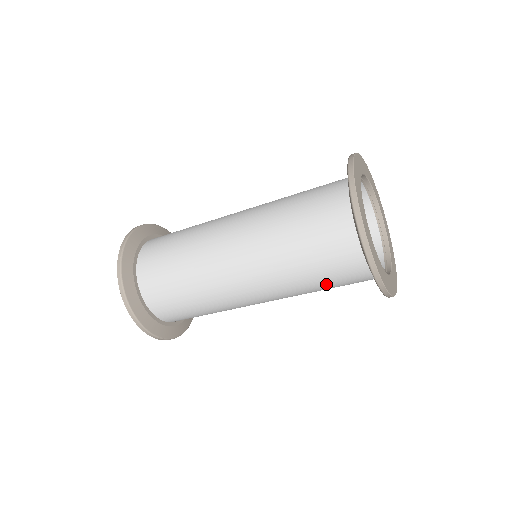
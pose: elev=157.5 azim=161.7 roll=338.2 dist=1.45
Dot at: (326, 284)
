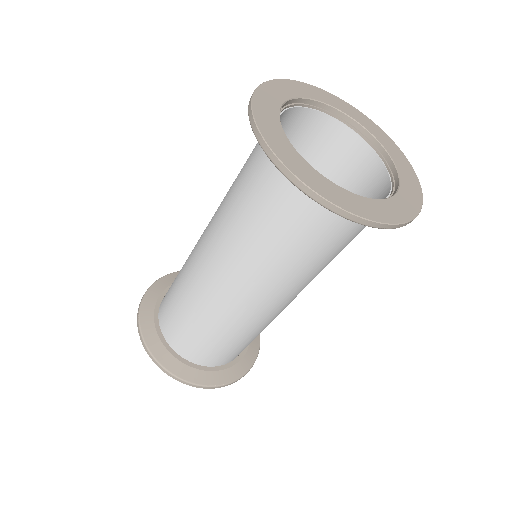
Dot at: (314, 250)
